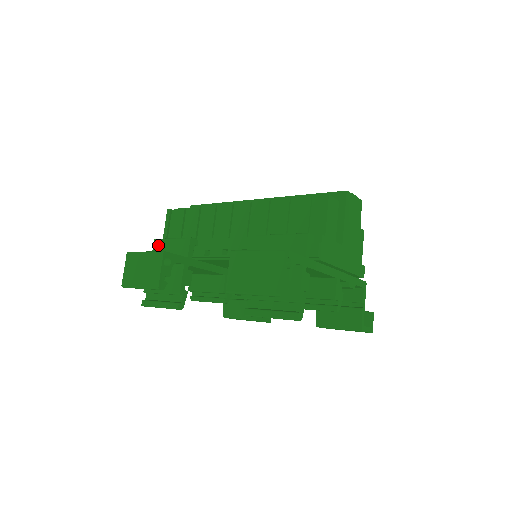
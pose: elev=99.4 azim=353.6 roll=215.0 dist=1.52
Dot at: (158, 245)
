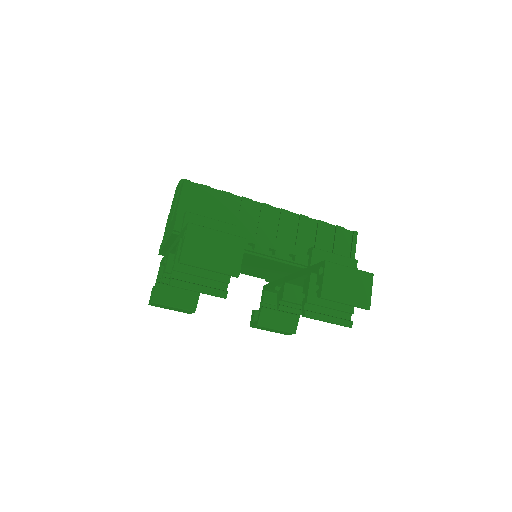
Dot at: (193, 220)
